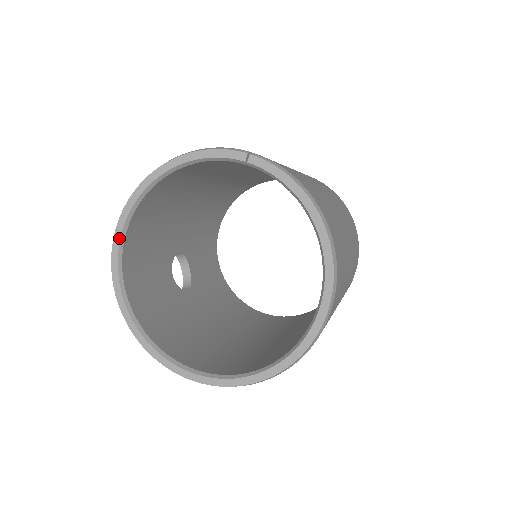
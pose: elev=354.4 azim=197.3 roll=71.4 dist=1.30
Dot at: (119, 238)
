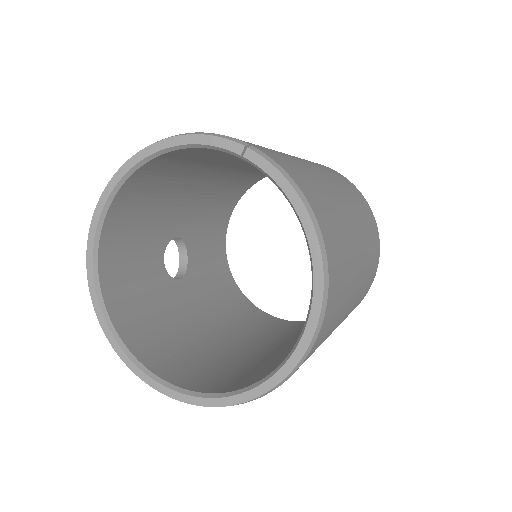
Dot at: (98, 219)
